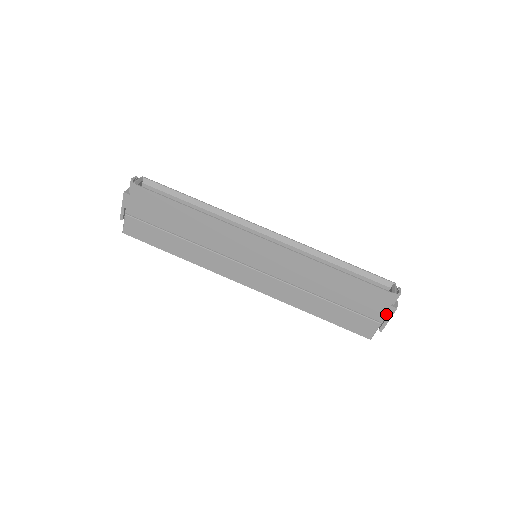
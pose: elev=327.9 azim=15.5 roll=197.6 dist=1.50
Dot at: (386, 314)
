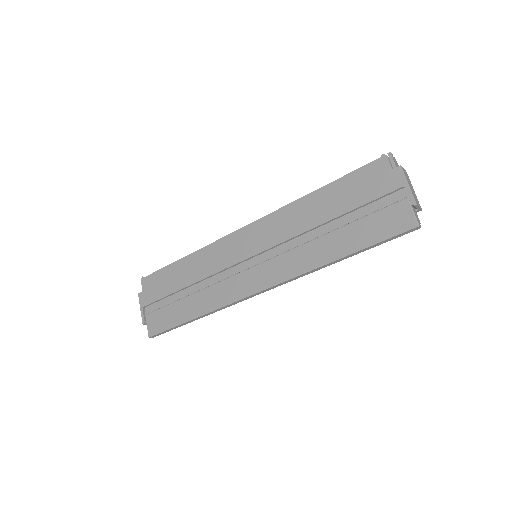
Dot at: (398, 182)
